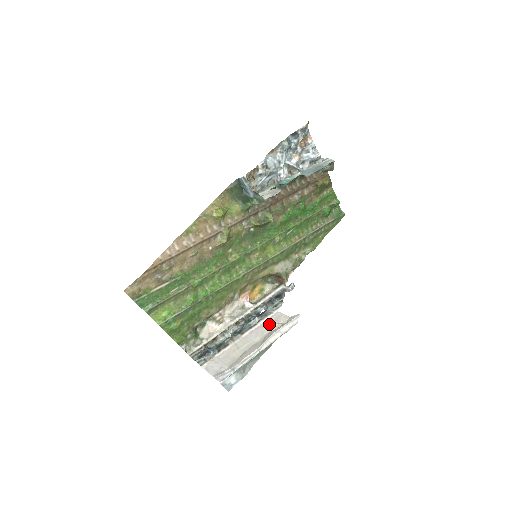
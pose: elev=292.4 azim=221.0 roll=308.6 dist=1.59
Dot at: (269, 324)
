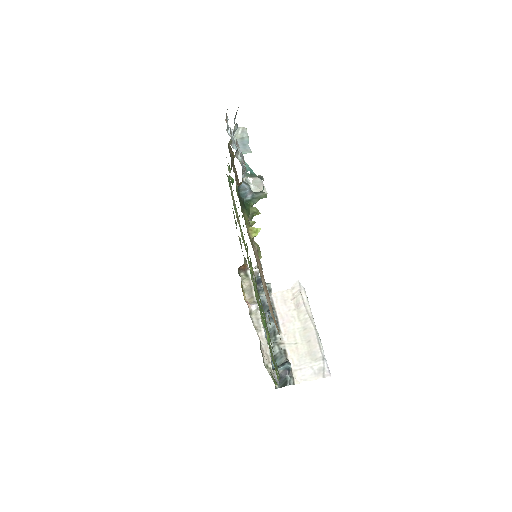
Dot at: (286, 307)
